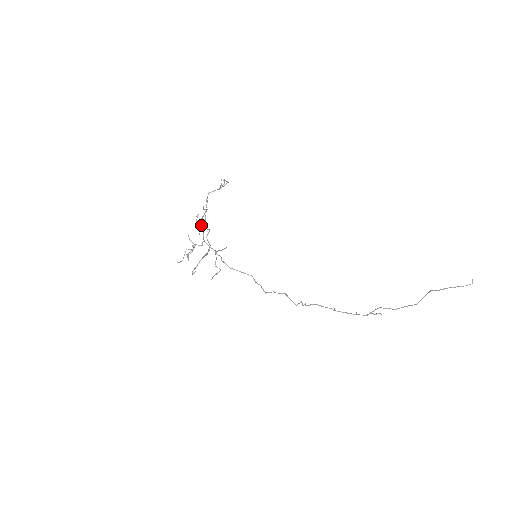
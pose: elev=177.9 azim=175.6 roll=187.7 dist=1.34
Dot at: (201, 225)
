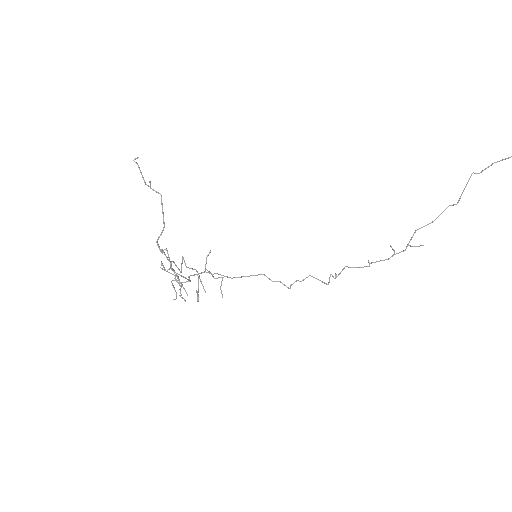
Dot at: (179, 281)
